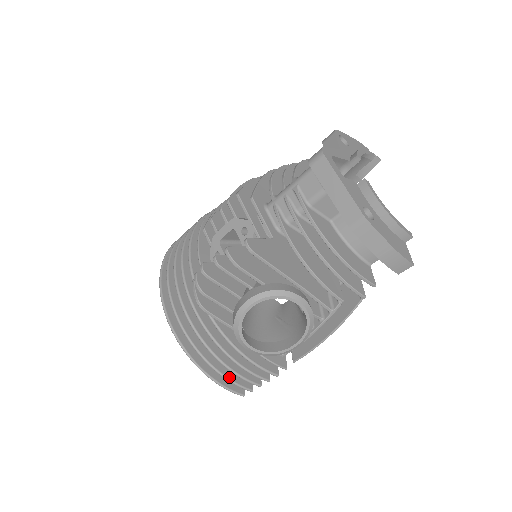
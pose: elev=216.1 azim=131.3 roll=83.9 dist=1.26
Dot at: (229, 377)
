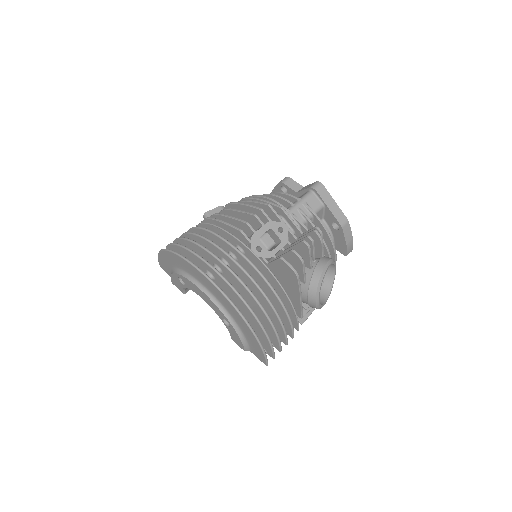
Dot at: (272, 345)
